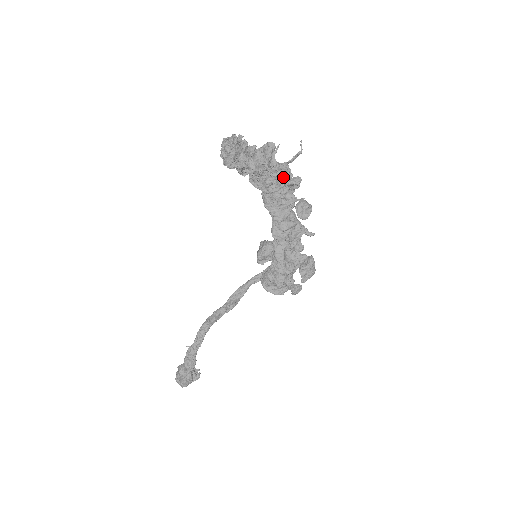
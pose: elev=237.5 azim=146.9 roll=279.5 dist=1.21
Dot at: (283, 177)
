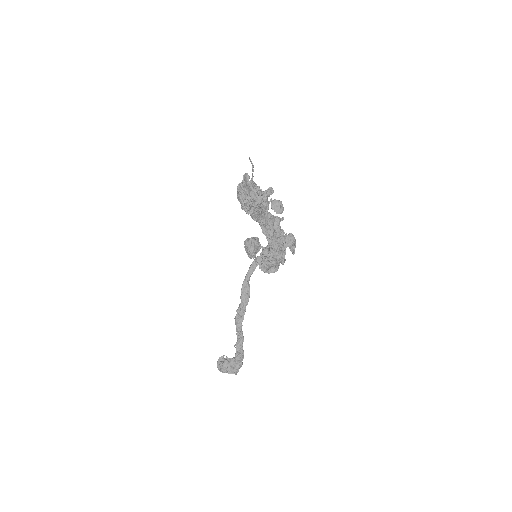
Dot at: (267, 195)
